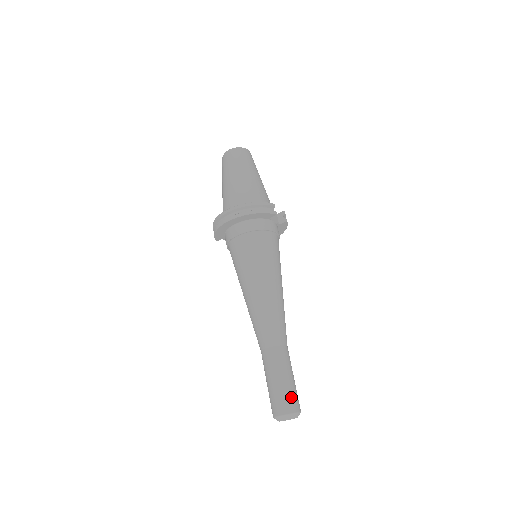
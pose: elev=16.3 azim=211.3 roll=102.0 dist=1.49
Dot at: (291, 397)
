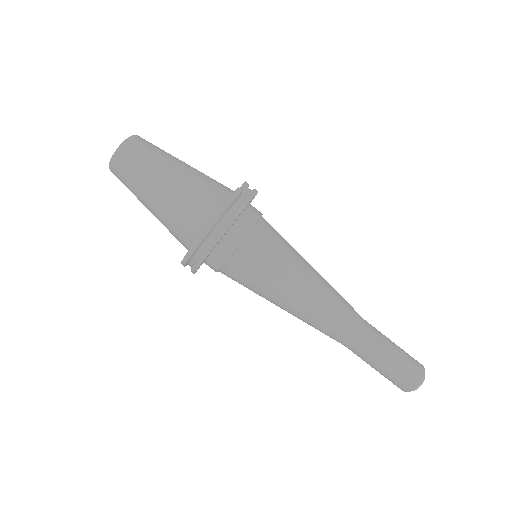
Dot at: (411, 365)
